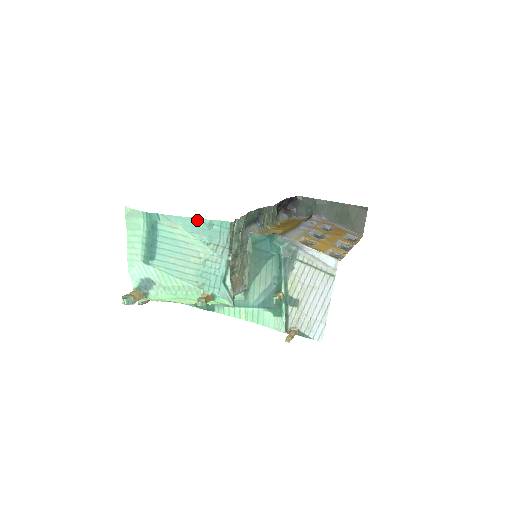
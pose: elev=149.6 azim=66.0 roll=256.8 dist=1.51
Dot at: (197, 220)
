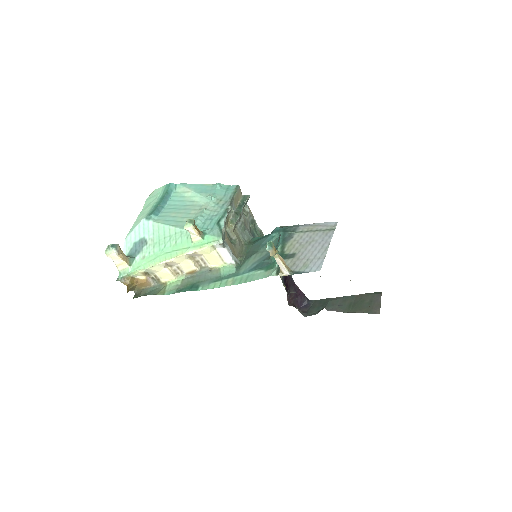
Dot at: (208, 185)
